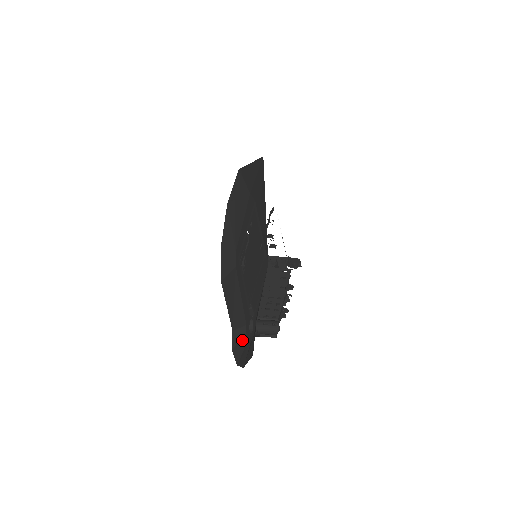
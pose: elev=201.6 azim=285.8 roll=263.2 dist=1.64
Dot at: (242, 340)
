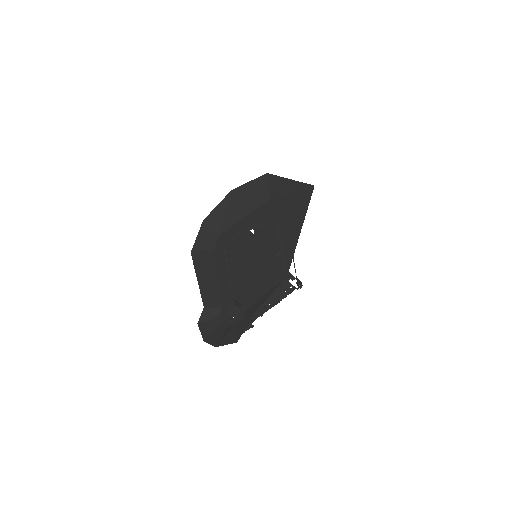
Dot at: (213, 320)
